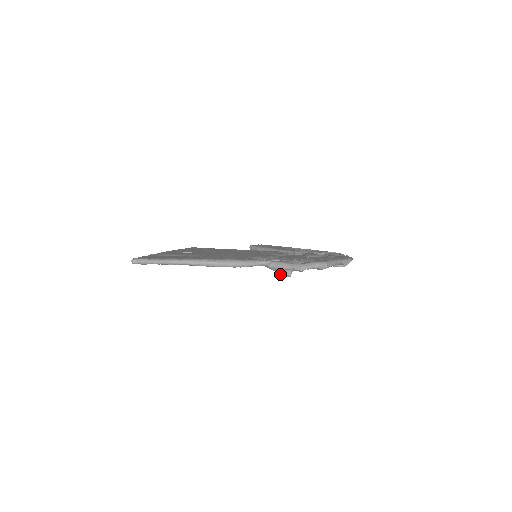
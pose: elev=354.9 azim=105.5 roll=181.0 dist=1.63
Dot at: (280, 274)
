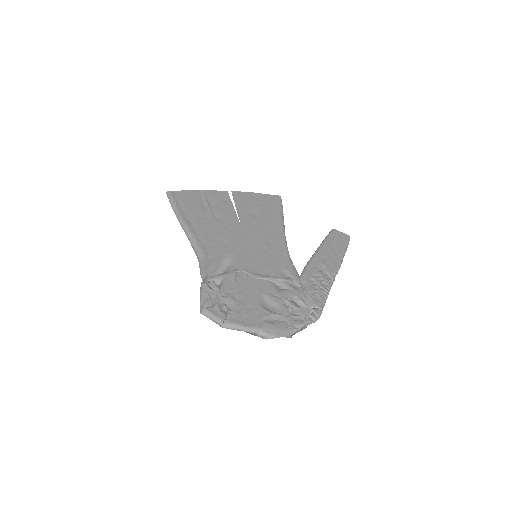
Dot at: occluded
